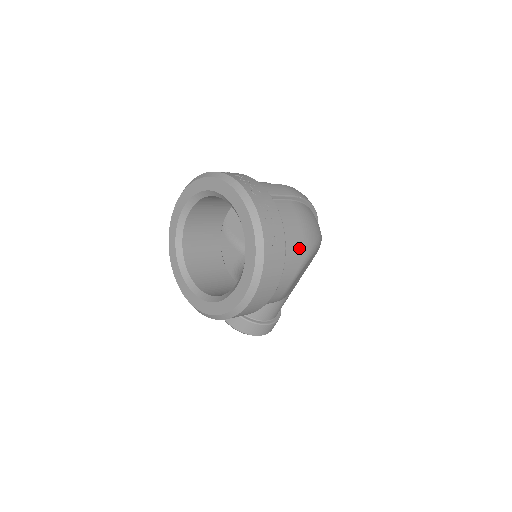
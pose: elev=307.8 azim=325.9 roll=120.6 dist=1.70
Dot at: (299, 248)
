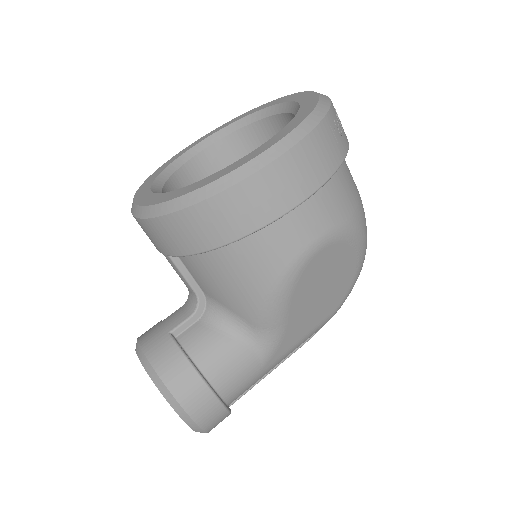
Dot at: (352, 199)
